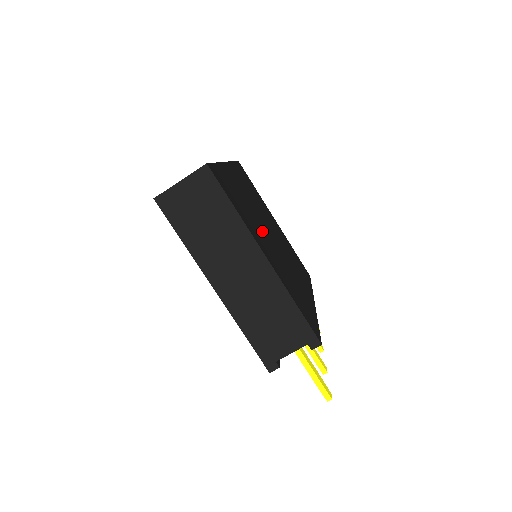
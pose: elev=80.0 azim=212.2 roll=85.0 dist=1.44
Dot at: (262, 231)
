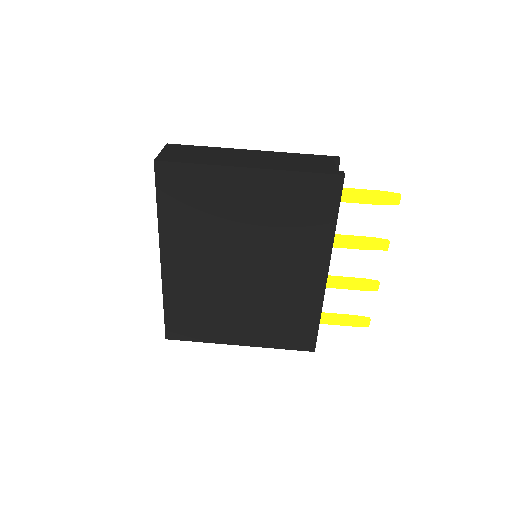
Dot at: occluded
